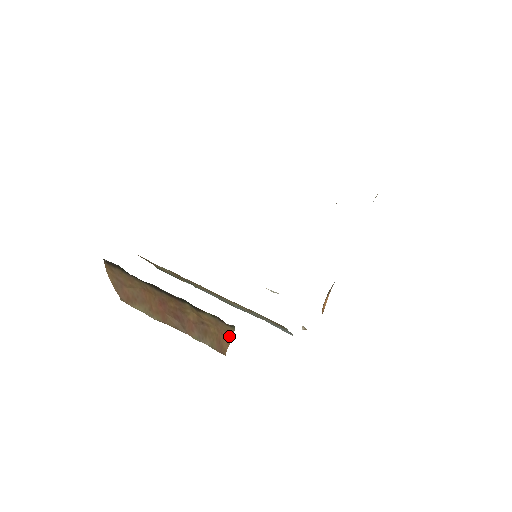
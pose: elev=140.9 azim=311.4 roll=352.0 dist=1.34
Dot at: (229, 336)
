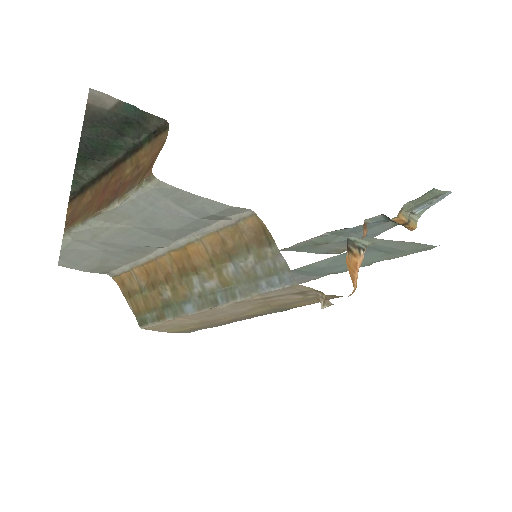
Dot at: (162, 146)
